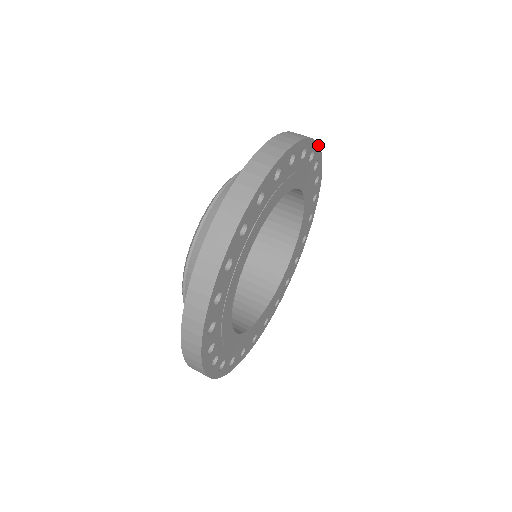
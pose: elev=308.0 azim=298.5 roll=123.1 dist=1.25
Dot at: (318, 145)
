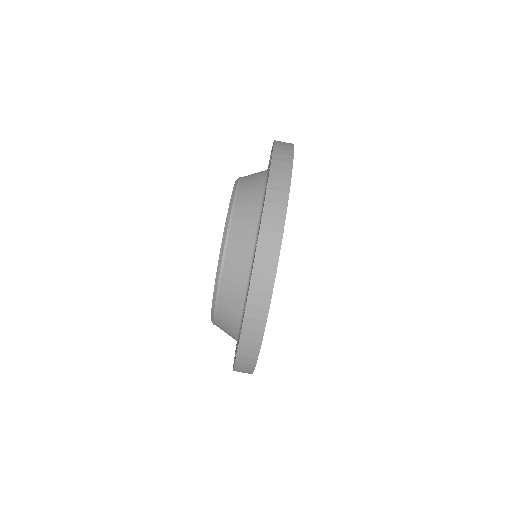
Dot at: (275, 275)
